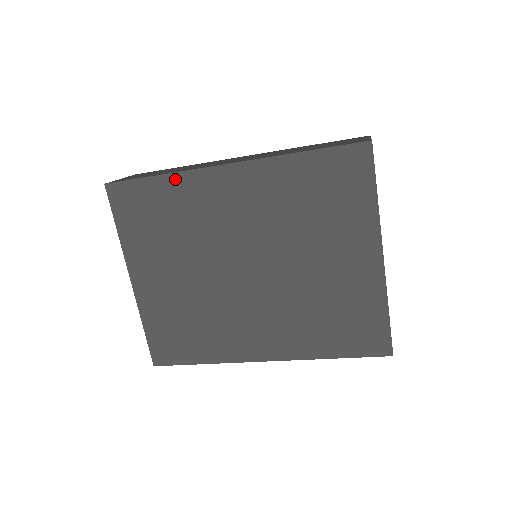
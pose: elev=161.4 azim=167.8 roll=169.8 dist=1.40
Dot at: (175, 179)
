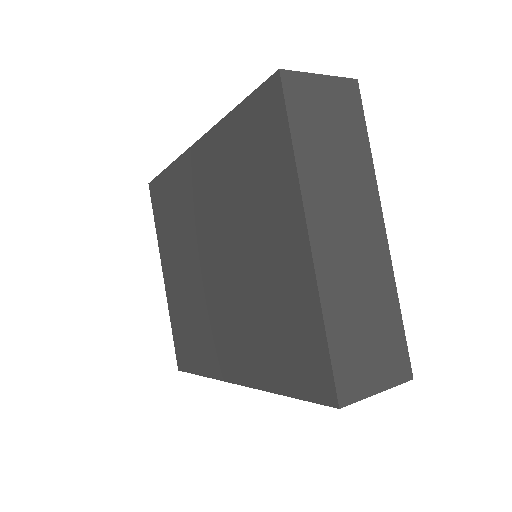
Dot at: (174, 169)
